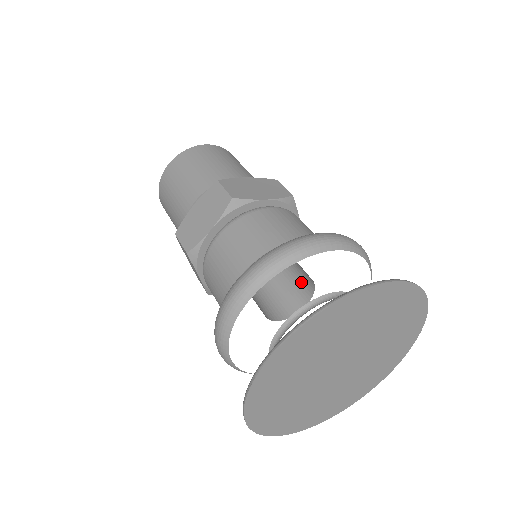
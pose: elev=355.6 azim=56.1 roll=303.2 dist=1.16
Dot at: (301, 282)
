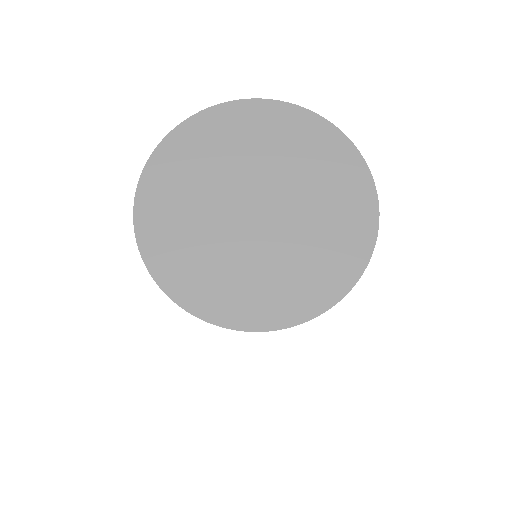
Dot at: occluded
